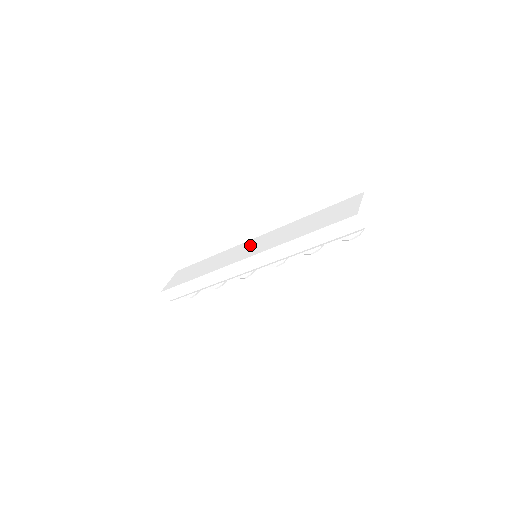
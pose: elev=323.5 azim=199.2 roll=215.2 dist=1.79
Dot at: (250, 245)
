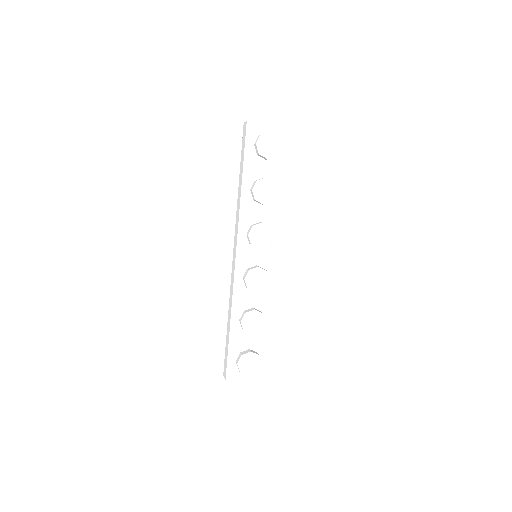
Dot at: occluded
